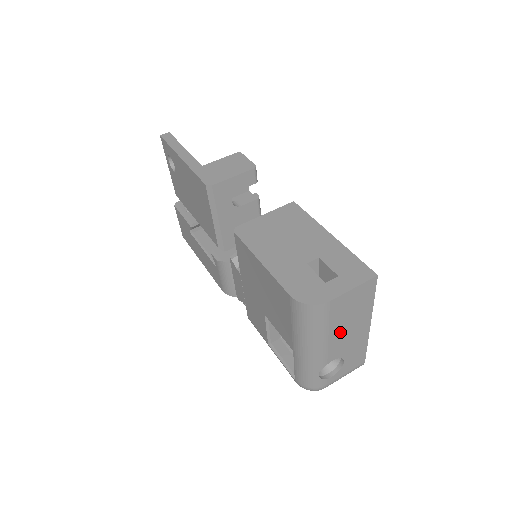
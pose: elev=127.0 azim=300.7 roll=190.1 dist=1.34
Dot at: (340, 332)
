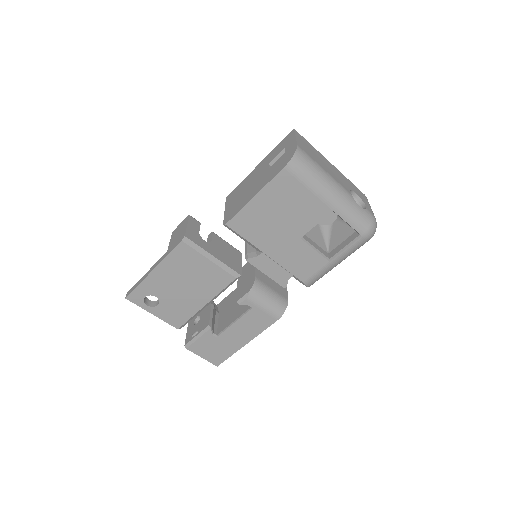
Dot at: (327, 169)
